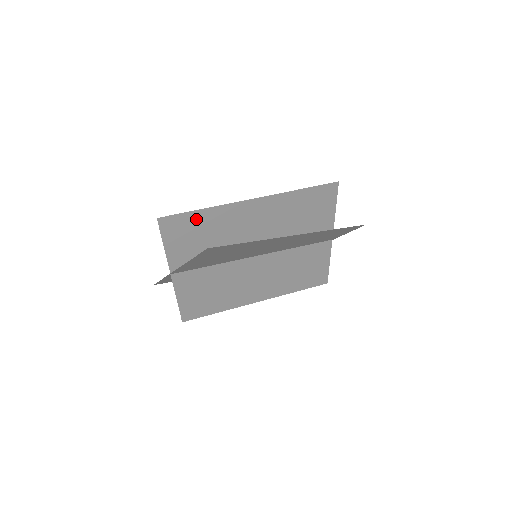
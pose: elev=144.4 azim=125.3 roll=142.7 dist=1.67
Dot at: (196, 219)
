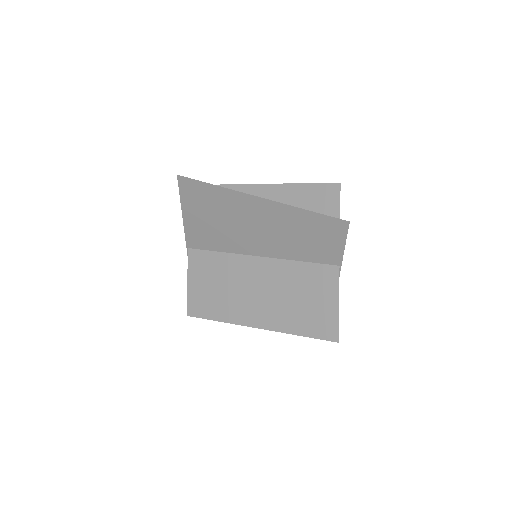
Dot at: occluded
